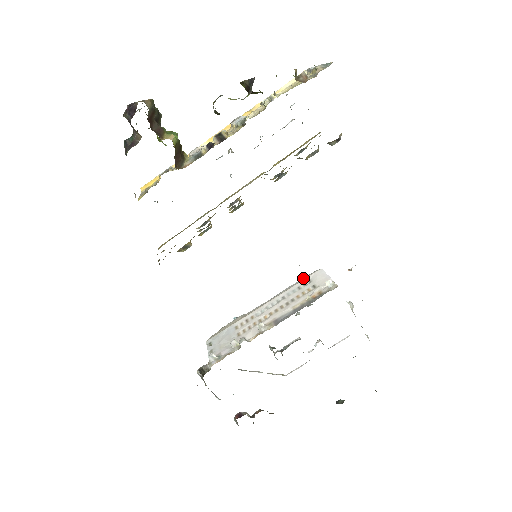
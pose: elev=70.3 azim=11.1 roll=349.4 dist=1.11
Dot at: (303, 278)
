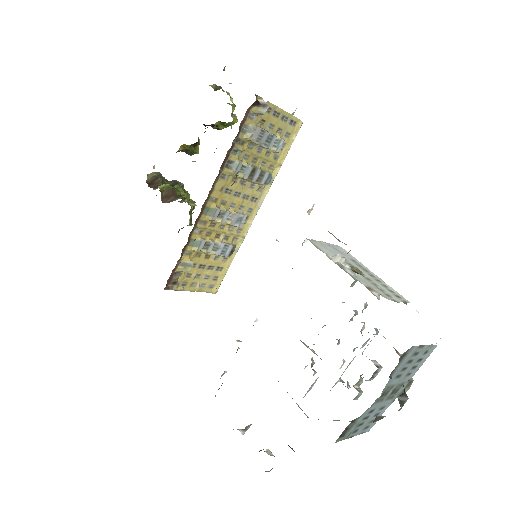
Dot at: occluded
